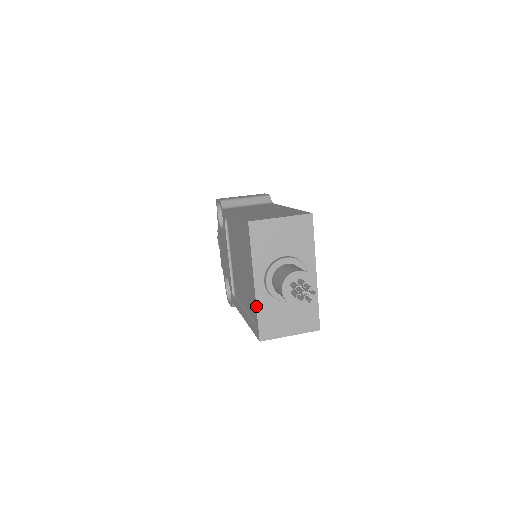
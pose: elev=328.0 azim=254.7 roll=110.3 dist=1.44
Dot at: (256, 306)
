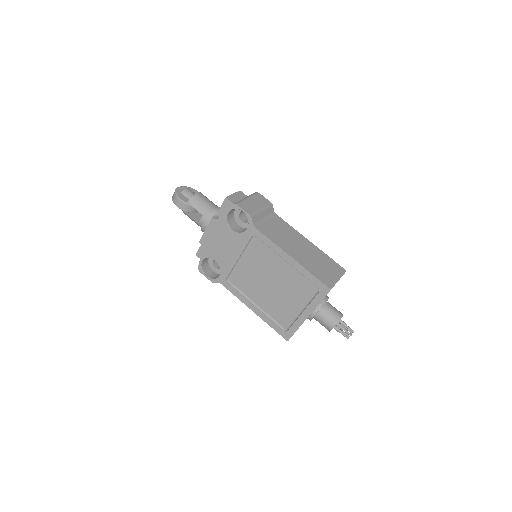
Dot at: occluded
